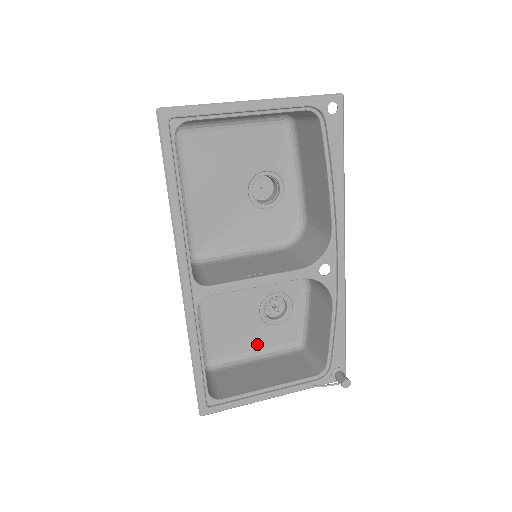
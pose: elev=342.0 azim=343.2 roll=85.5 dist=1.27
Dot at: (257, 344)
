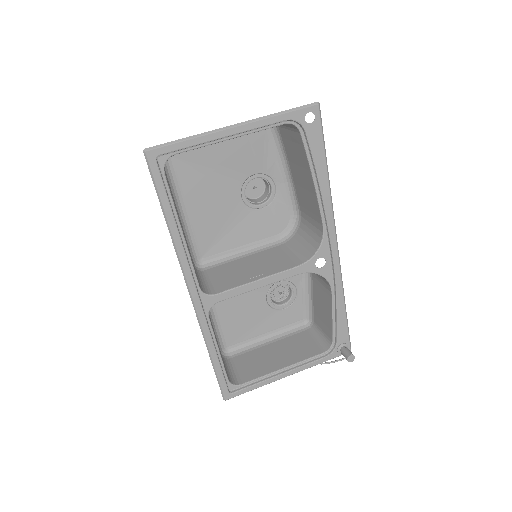
Dot at: (268, 328)
